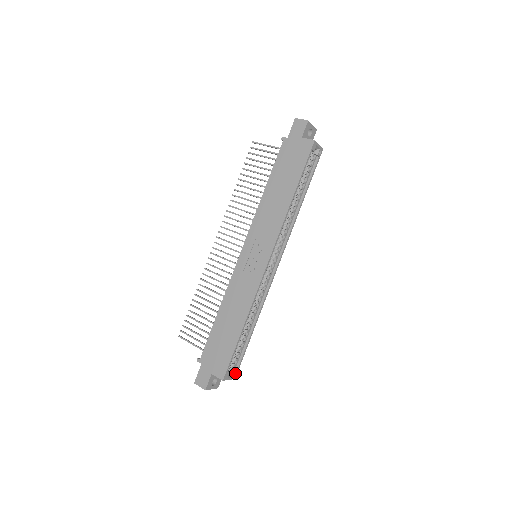
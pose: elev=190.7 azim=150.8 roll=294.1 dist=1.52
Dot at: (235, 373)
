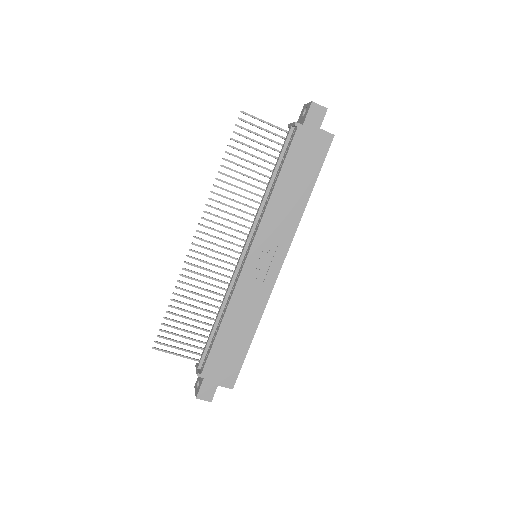
Dot at: occluded
